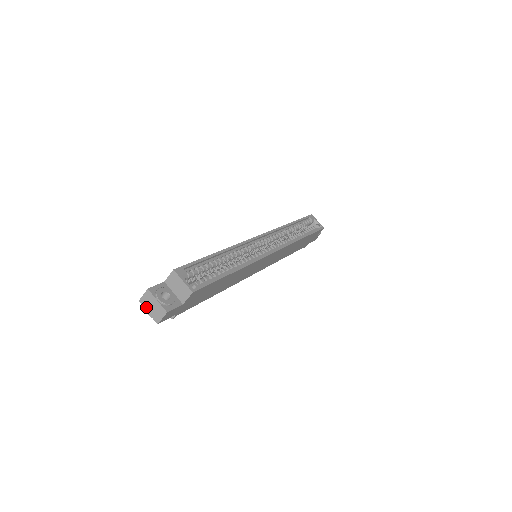
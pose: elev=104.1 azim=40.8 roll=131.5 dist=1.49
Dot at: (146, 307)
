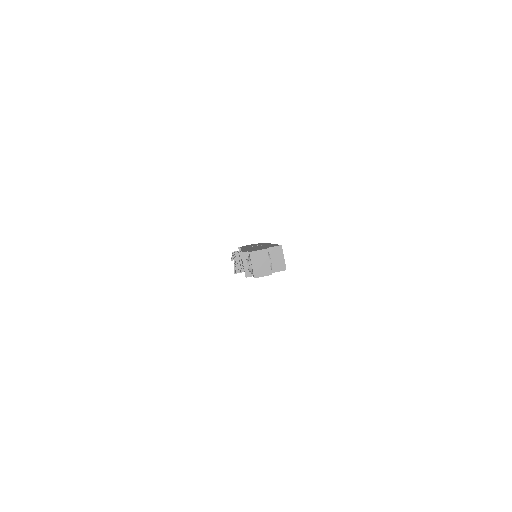
Dot at: (254, 260)
